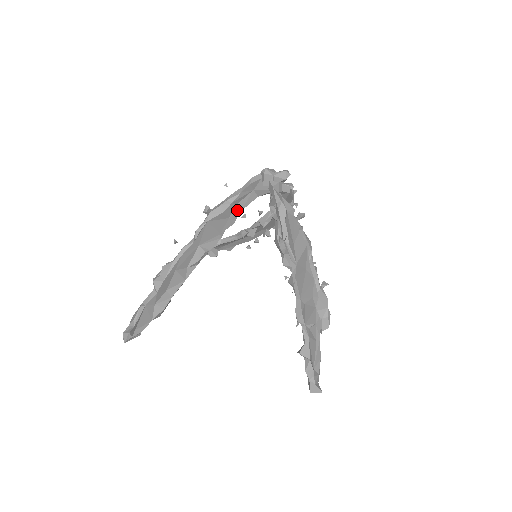
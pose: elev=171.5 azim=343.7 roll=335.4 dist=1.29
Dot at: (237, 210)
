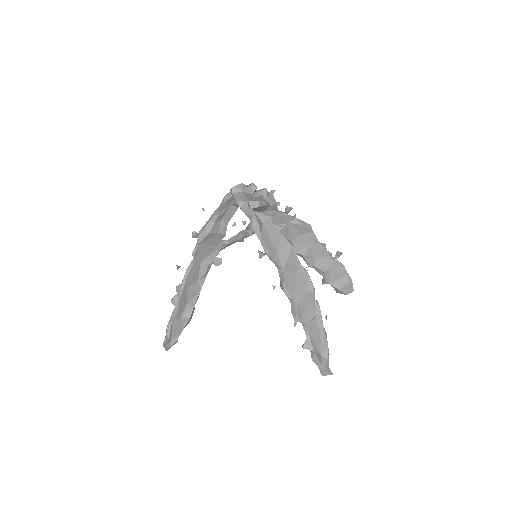
Dot at: (223, 224)
